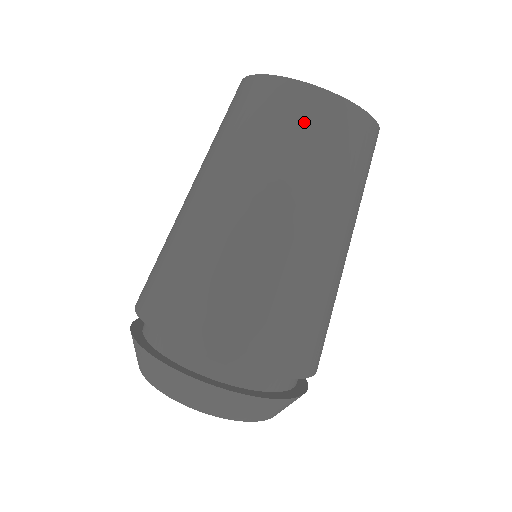
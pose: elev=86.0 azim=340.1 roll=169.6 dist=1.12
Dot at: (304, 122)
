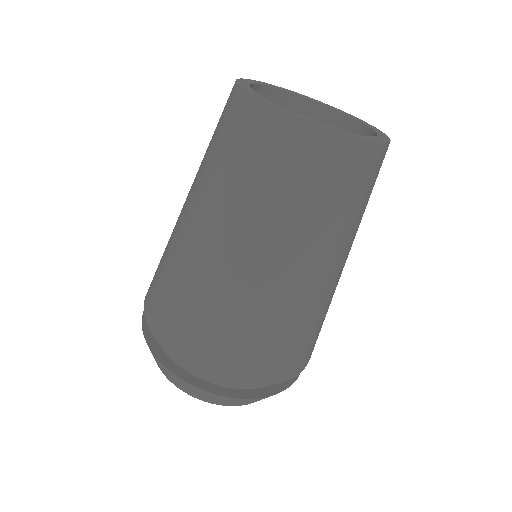
Dot at: (342, 178)
